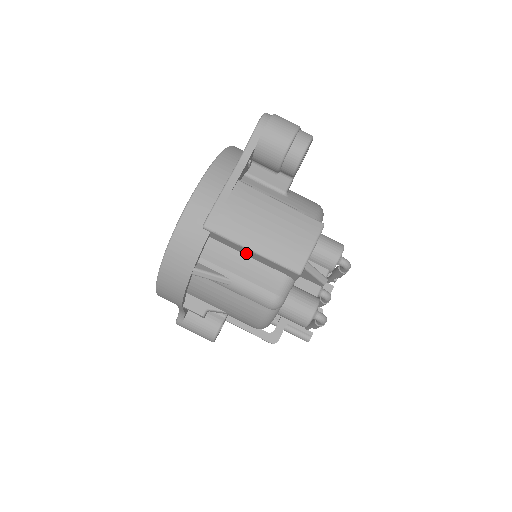
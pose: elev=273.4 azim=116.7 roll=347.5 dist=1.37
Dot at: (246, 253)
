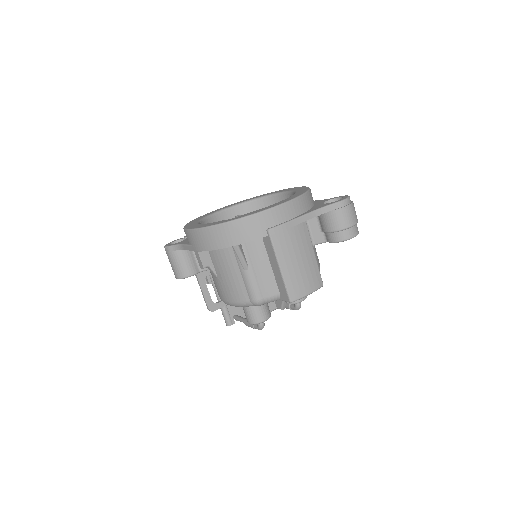
Dot at: (273, 263)
